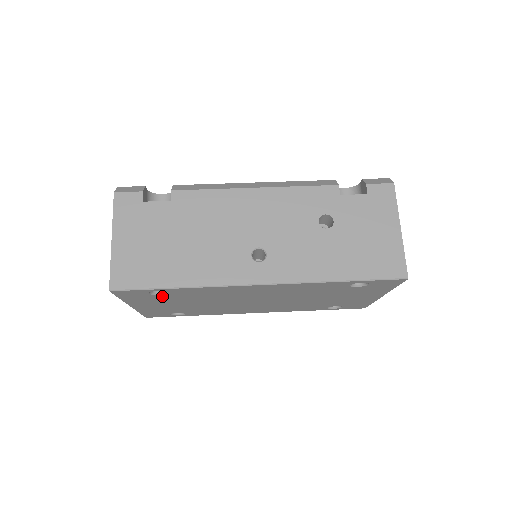
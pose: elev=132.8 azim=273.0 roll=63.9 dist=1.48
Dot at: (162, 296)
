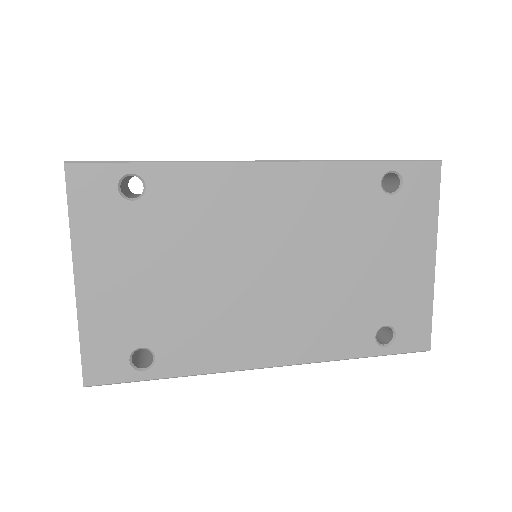
Dot at: (134, 211)
